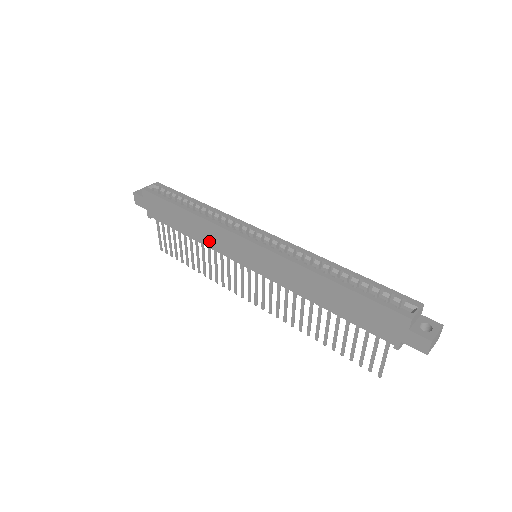
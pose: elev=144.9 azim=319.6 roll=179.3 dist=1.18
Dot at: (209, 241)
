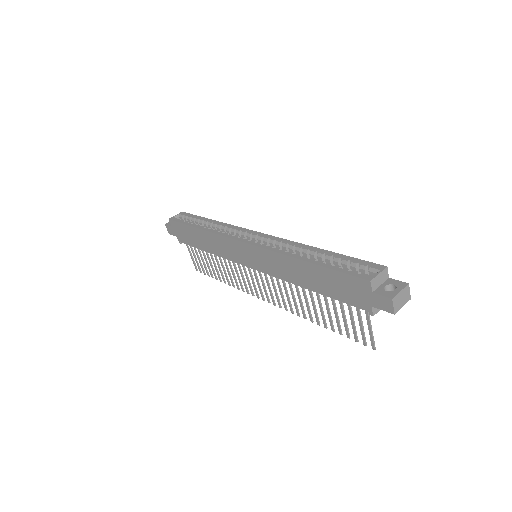
Dot at: (220, 251)
